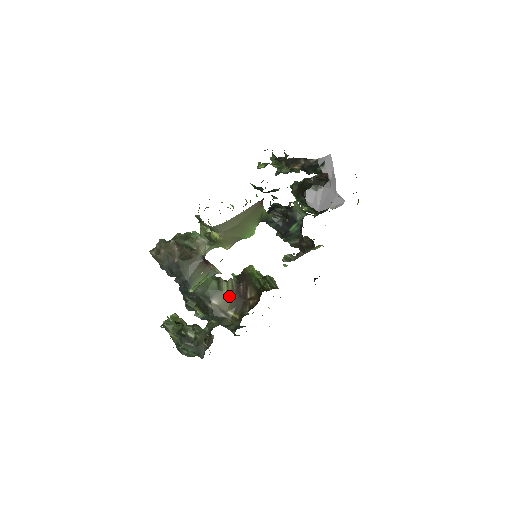
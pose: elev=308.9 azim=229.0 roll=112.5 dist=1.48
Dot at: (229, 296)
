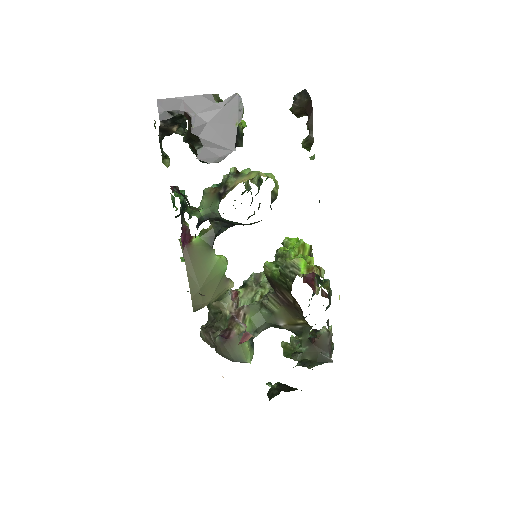
Dot at: (283, 311)
